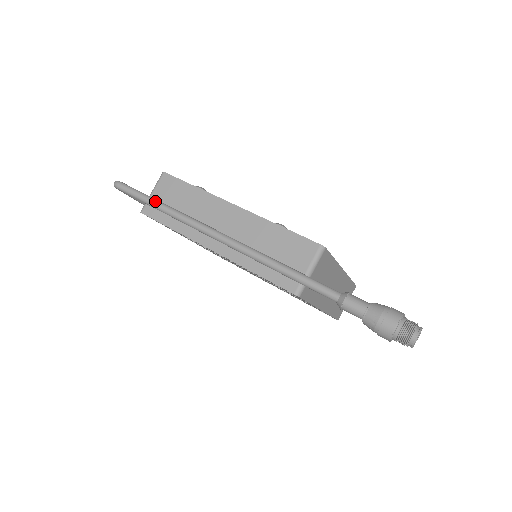
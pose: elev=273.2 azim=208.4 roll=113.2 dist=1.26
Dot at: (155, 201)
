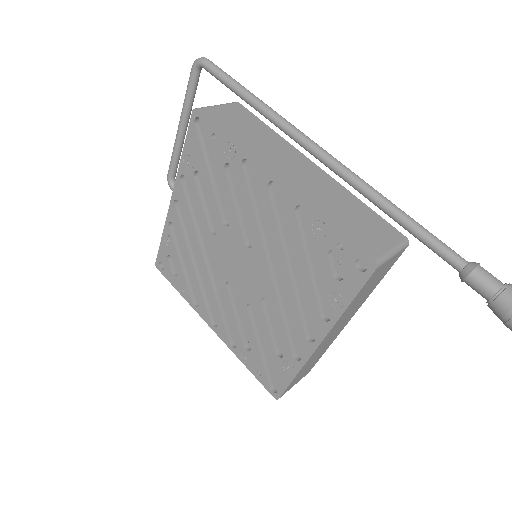
Dot at: occluded
